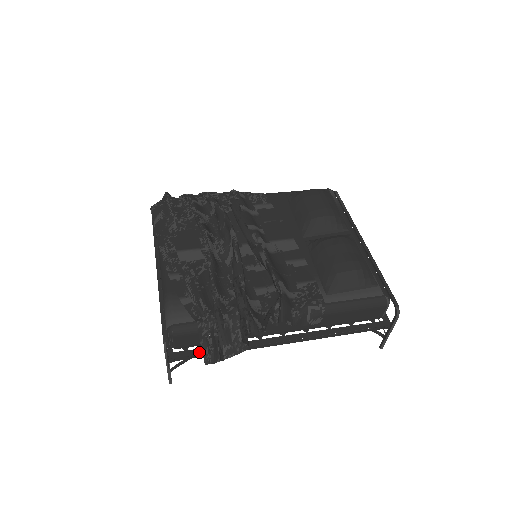
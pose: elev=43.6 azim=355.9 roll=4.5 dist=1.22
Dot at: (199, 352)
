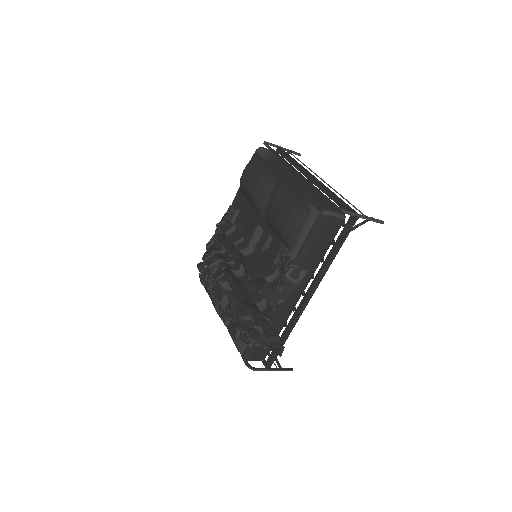
Dot at: occluded
